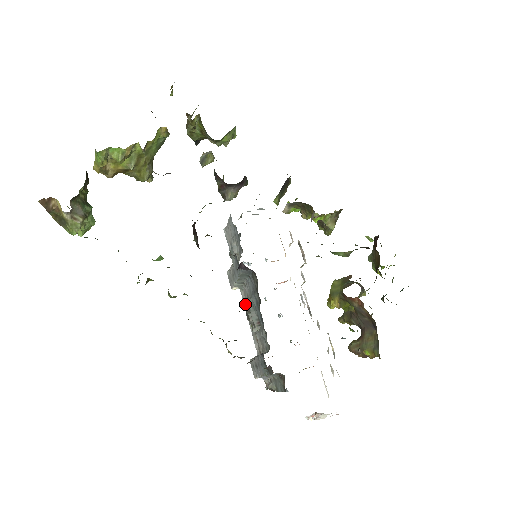
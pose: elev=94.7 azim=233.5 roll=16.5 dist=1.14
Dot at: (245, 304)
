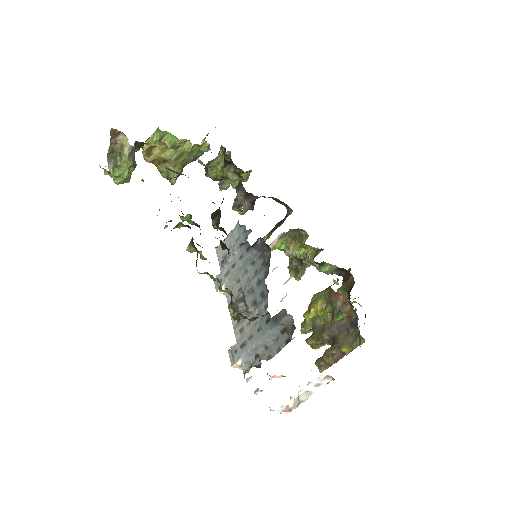
Dot at: occluded
